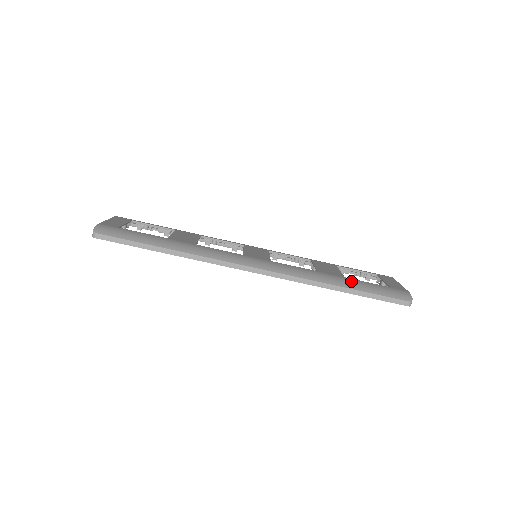
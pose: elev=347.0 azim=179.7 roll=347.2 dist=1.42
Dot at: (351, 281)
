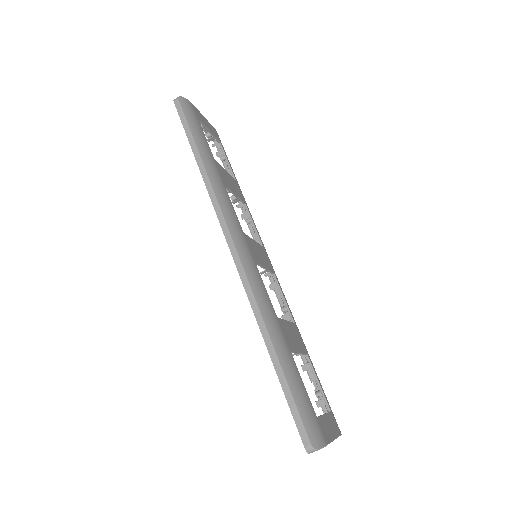
Dot at: (290, 359)
